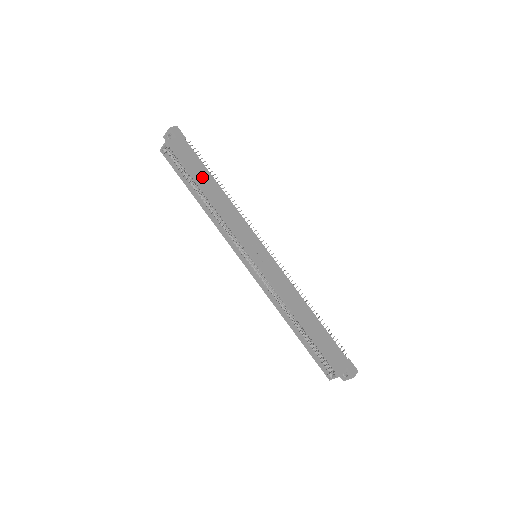
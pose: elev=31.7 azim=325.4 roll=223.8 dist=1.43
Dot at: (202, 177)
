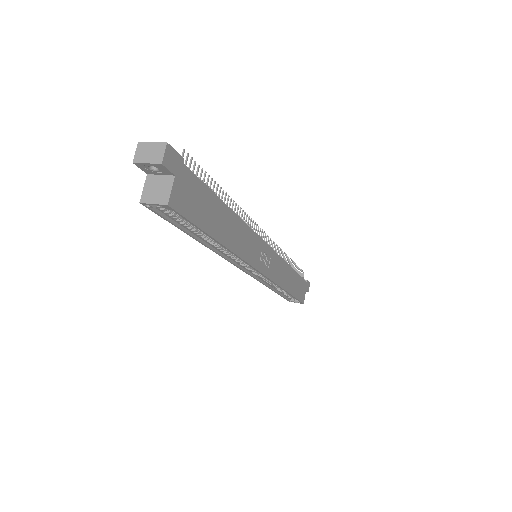
Dot at: (214, 219)
